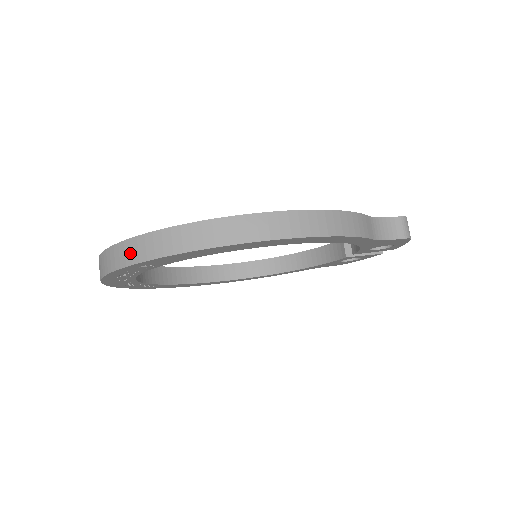
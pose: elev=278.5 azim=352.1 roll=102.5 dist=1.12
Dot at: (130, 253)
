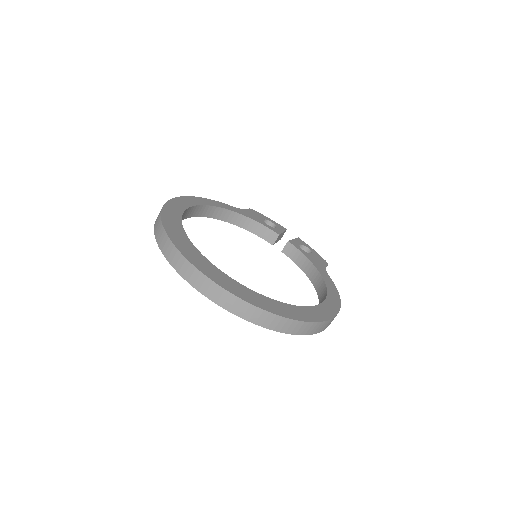
Dot at: (277, 324)
